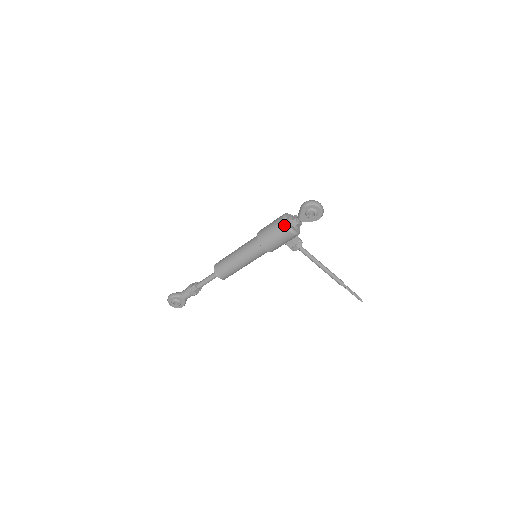
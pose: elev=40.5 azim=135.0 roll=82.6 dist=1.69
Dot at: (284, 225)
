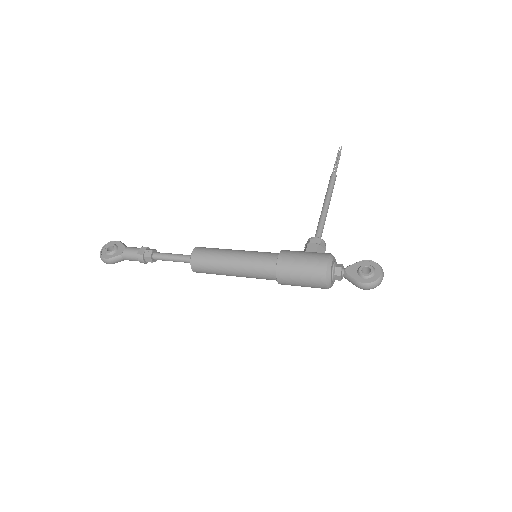
Dot at: occluded
